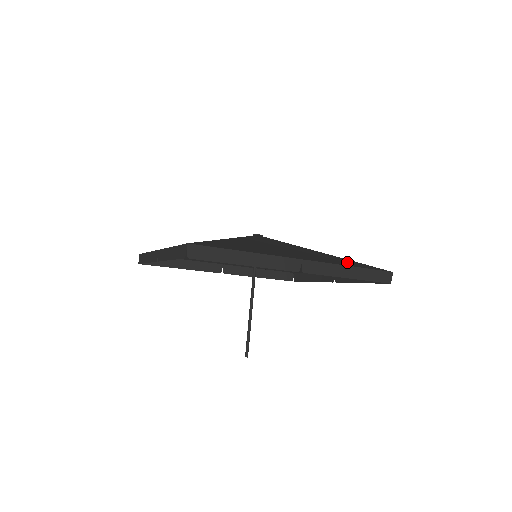
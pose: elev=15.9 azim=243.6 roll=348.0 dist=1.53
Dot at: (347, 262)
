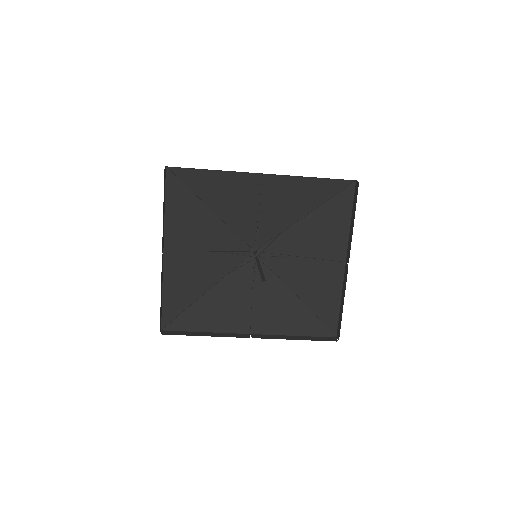
Dot at: (315, 191)
